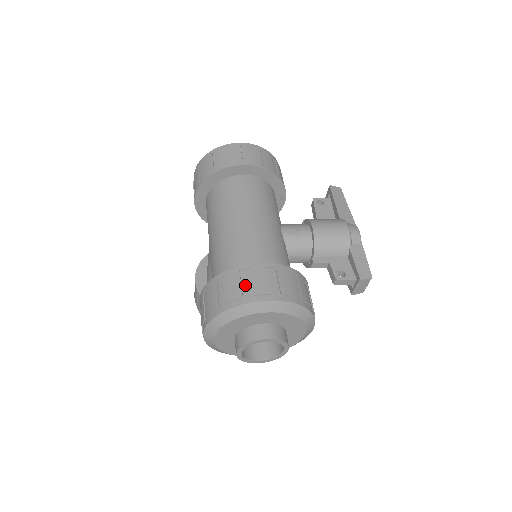
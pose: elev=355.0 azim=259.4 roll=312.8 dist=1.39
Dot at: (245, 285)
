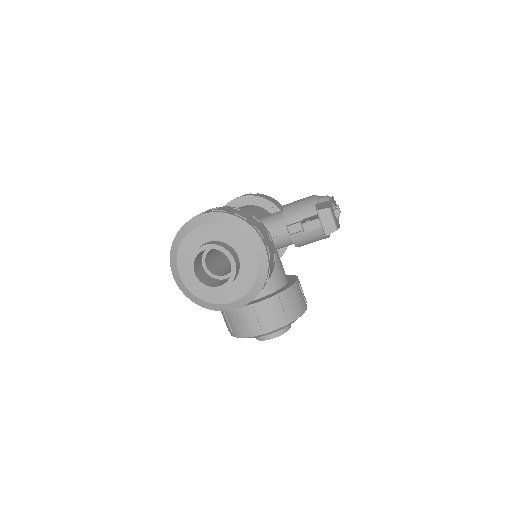
Dot at: occluded
